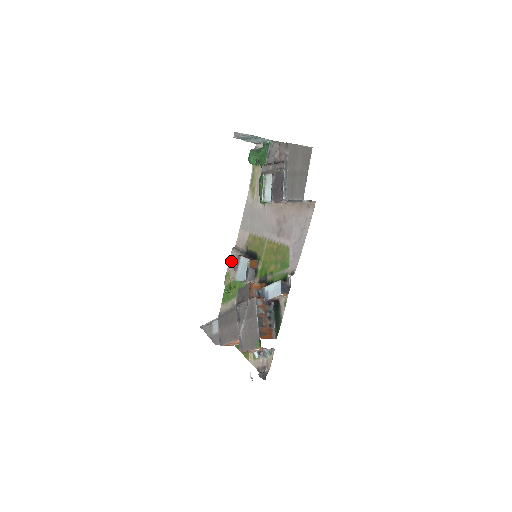
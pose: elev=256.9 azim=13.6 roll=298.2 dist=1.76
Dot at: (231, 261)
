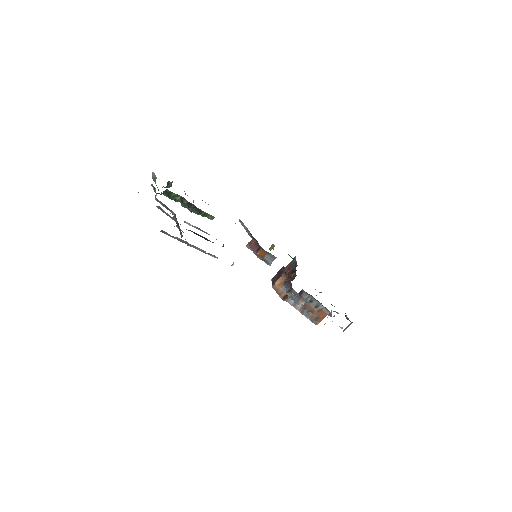
Dot at: occluded
